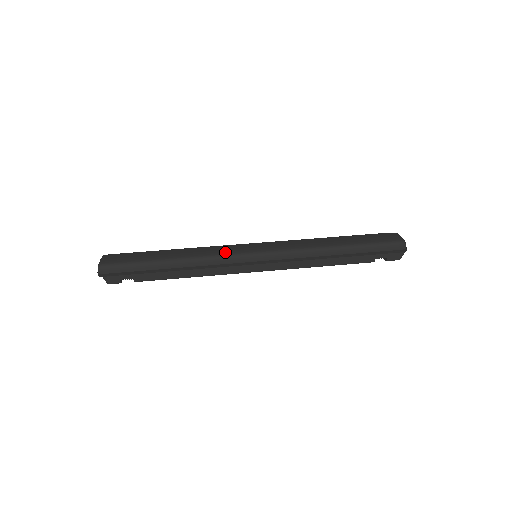
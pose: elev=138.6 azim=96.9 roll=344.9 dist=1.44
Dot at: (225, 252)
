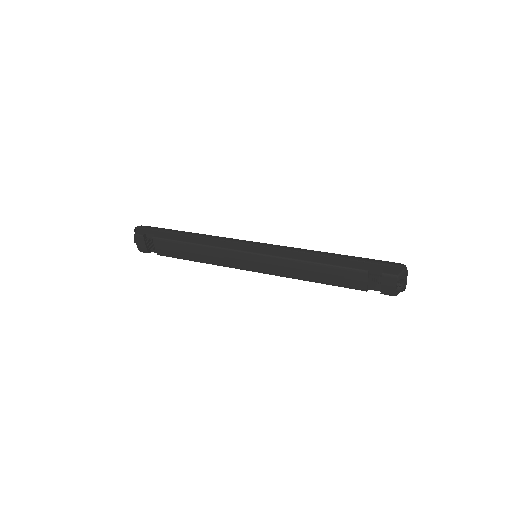
Dot at: occluded
